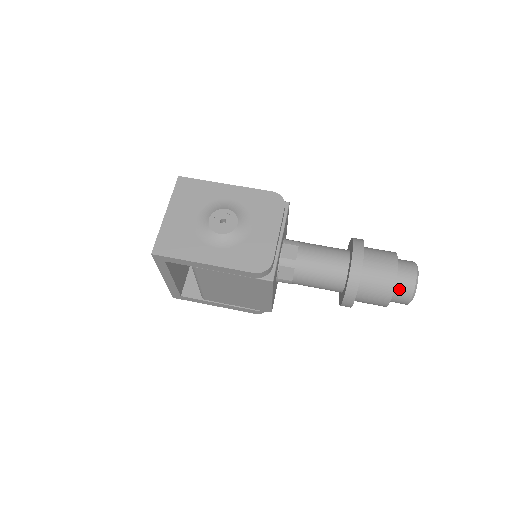
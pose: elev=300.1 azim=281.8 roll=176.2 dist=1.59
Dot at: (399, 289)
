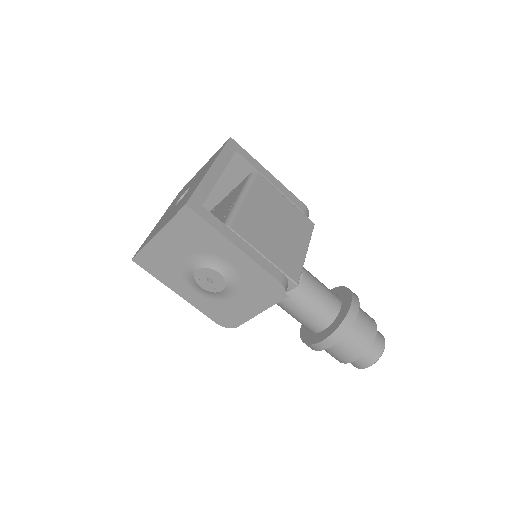
Dot at: occluded
